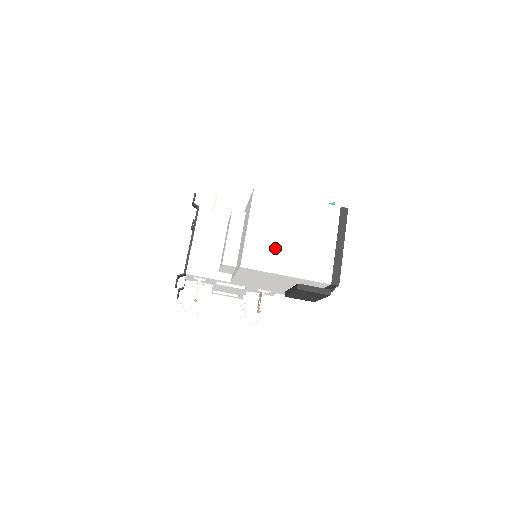
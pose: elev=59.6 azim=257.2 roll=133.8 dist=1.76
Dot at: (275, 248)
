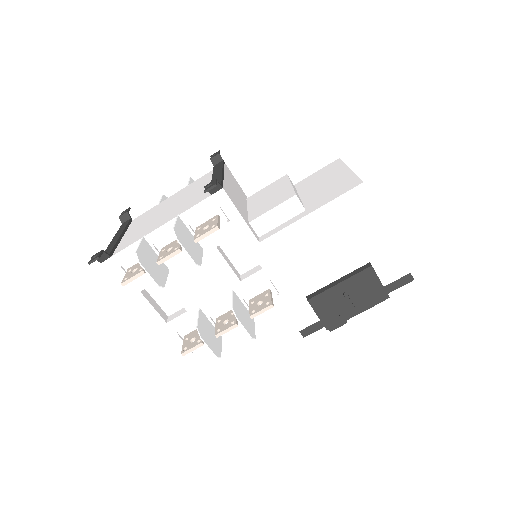
Dot at: occluded
